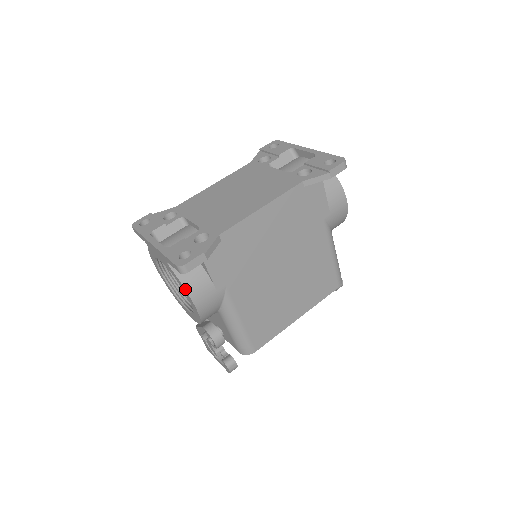
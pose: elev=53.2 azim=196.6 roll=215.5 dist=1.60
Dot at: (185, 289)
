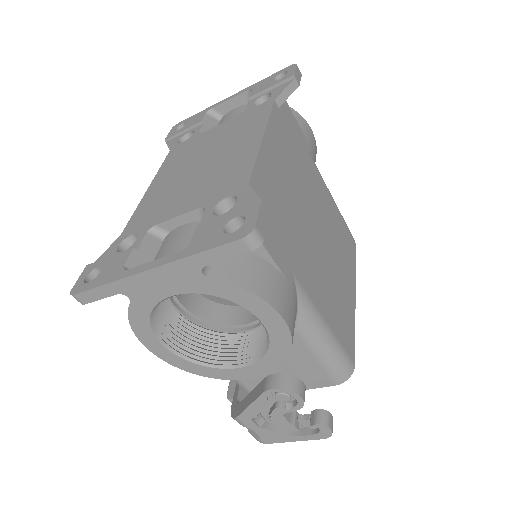
Dot at: (256, 295)
